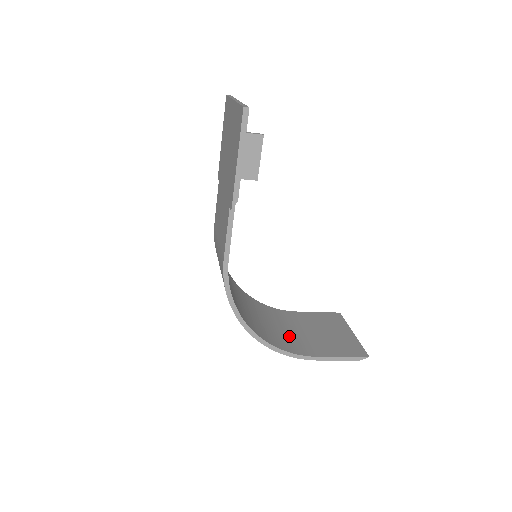
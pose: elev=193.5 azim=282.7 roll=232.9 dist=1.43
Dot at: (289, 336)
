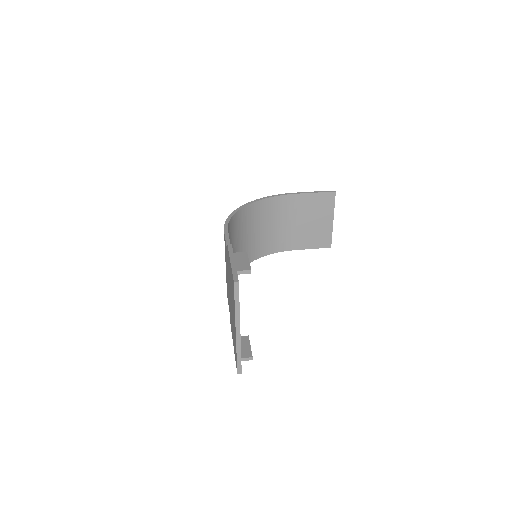
Dot at: (279, 233)
